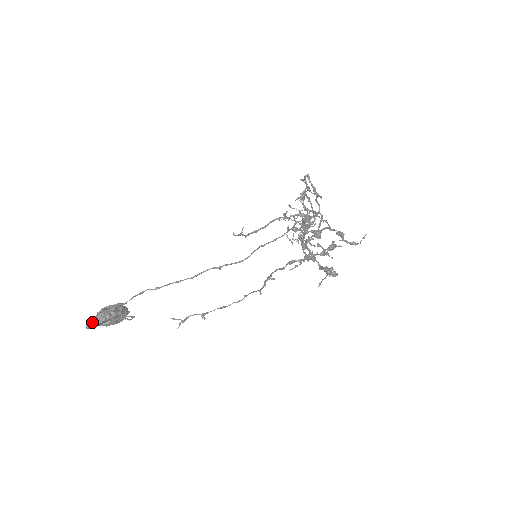
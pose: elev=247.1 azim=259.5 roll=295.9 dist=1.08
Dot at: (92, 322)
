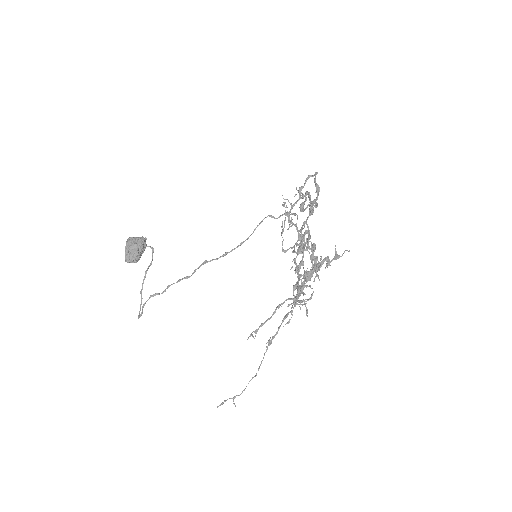
Dot at: (141, 315)
